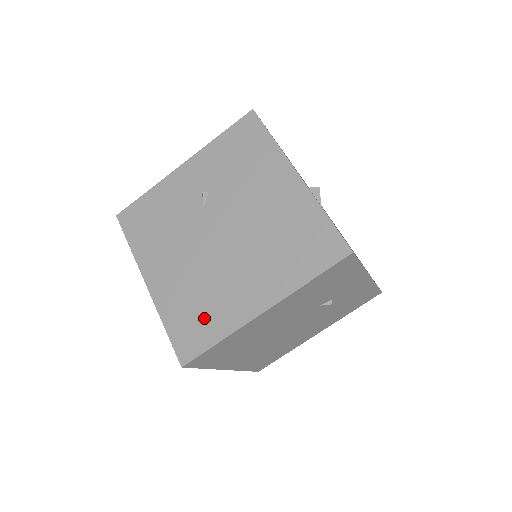
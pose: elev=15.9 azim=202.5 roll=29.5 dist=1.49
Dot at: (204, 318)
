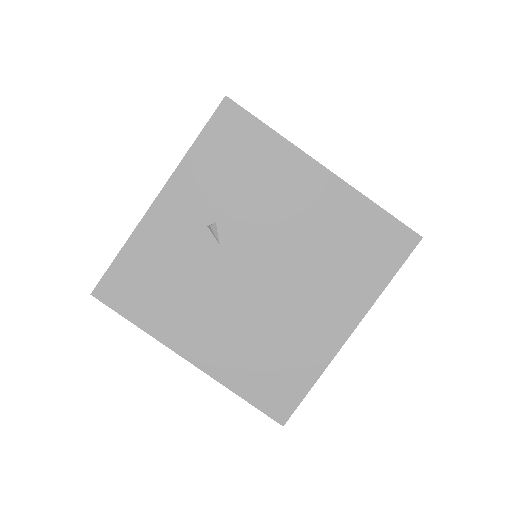
Dot at: (285, 367)
